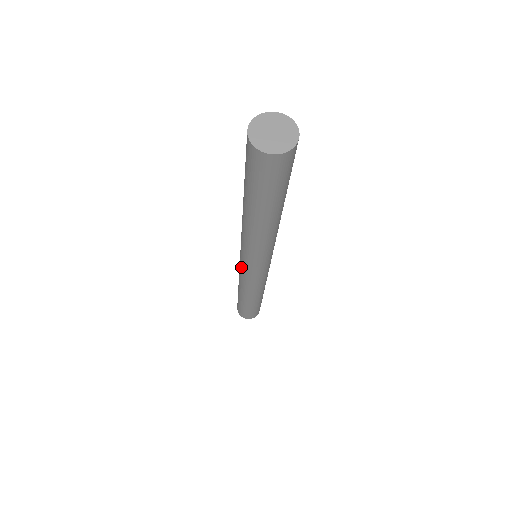
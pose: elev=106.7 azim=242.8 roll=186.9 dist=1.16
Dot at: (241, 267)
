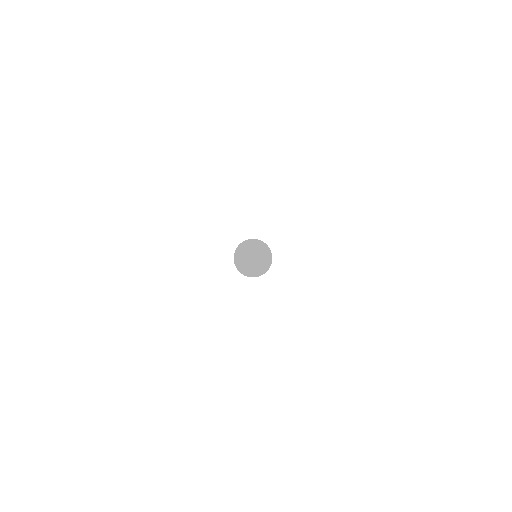
Dot at: occluded
